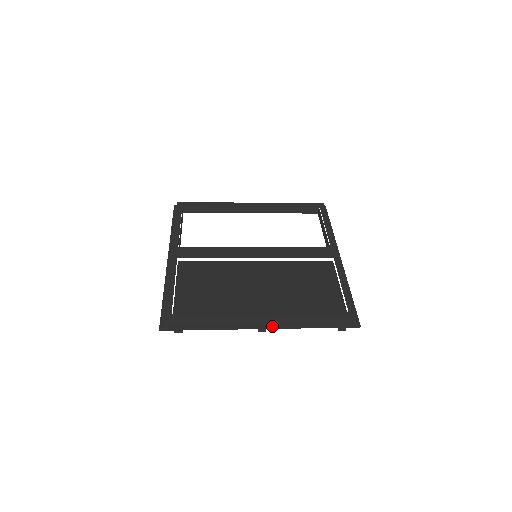
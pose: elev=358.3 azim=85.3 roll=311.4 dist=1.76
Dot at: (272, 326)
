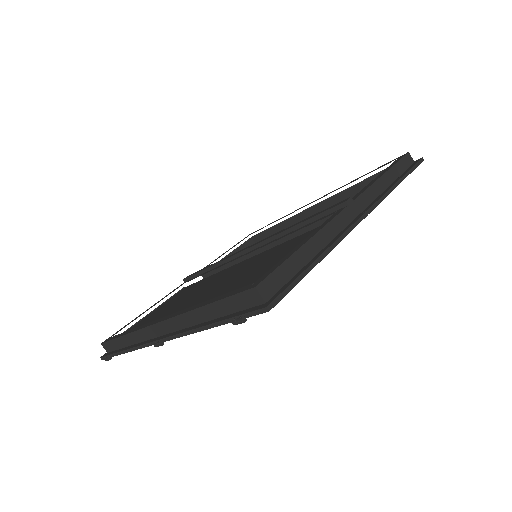
Dot at: (170, 335)
